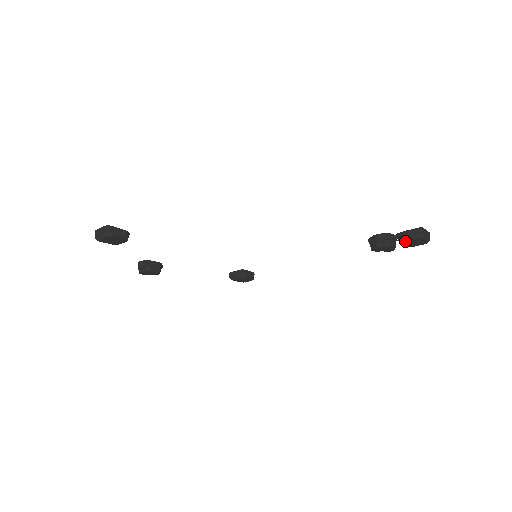
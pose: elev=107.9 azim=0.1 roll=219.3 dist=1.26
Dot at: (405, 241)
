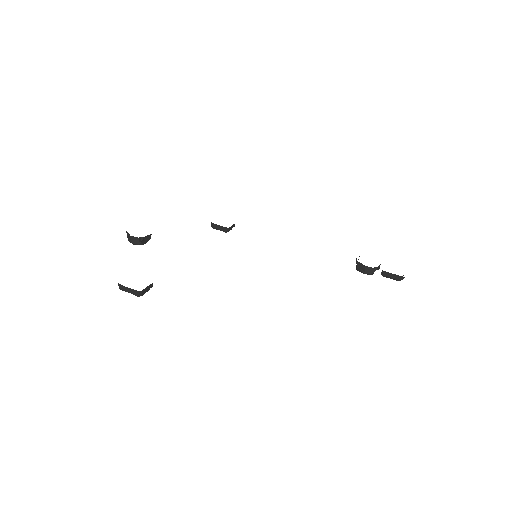
Dot at: (387, 277)
